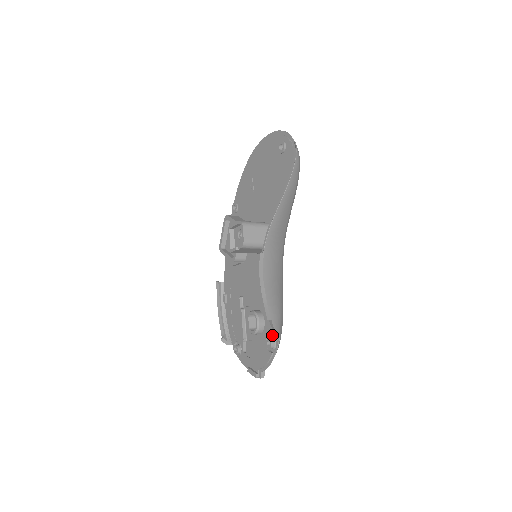
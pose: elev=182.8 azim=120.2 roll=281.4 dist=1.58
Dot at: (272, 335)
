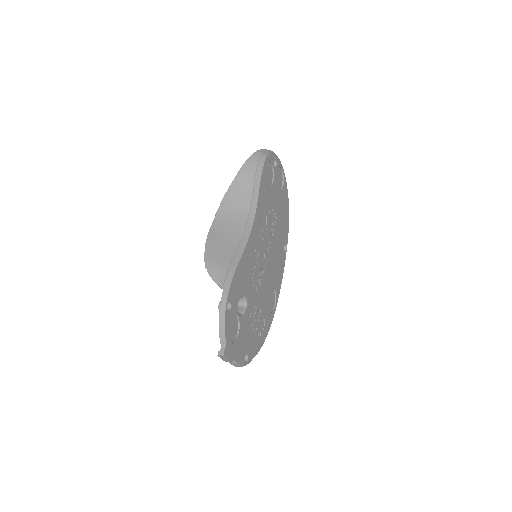
Dot at: occluded
